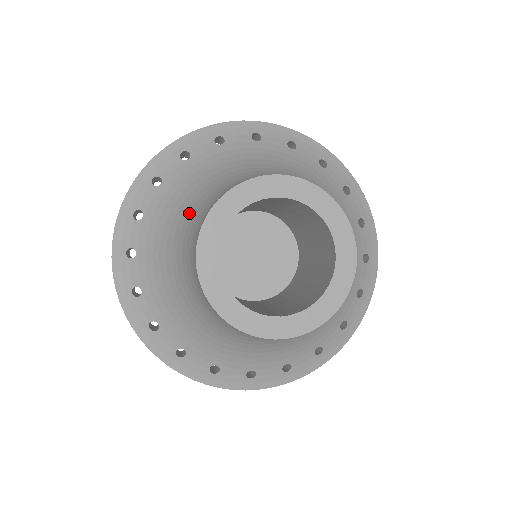
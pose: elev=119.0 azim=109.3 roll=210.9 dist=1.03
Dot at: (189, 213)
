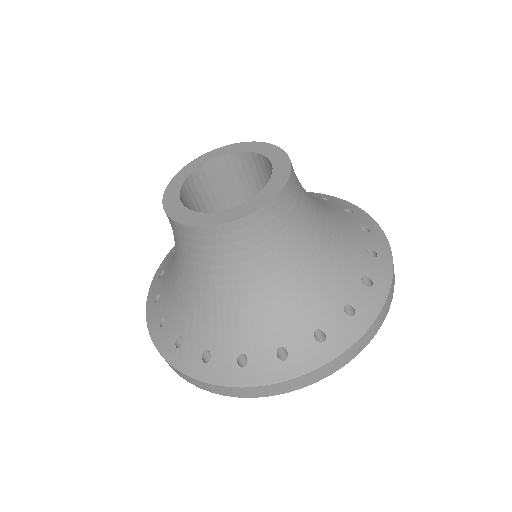
Dot at: occluded
